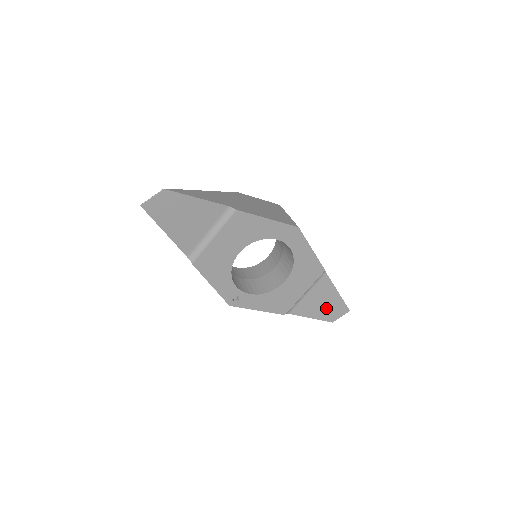
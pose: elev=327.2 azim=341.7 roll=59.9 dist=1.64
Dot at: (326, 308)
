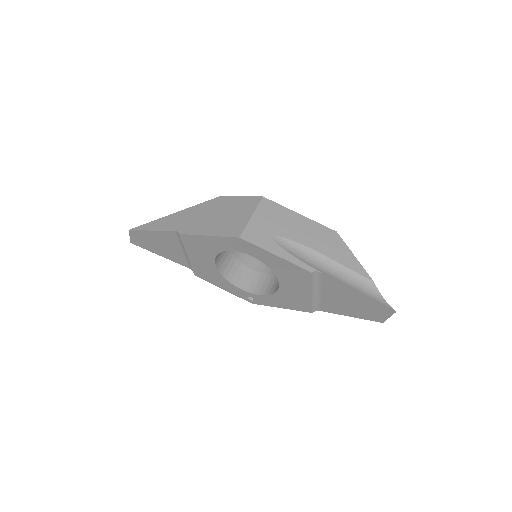
Dot at: (359, 307)
